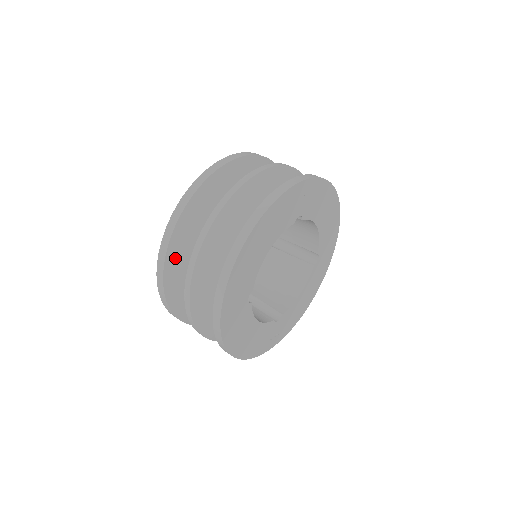
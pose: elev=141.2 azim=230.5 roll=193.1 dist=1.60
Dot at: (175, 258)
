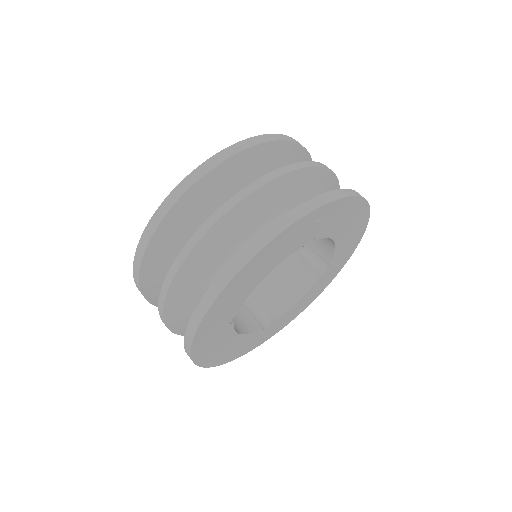
Dot at: (155, 256)
